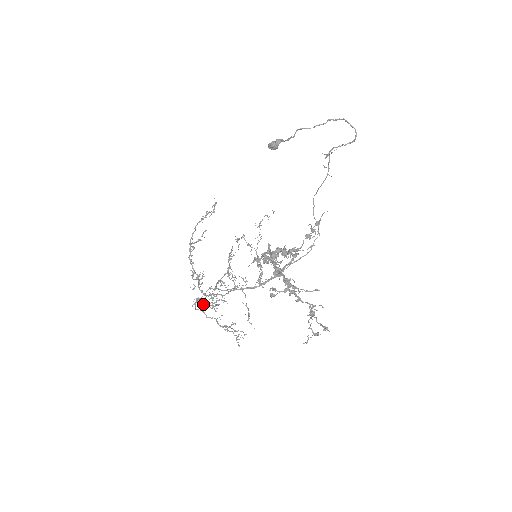
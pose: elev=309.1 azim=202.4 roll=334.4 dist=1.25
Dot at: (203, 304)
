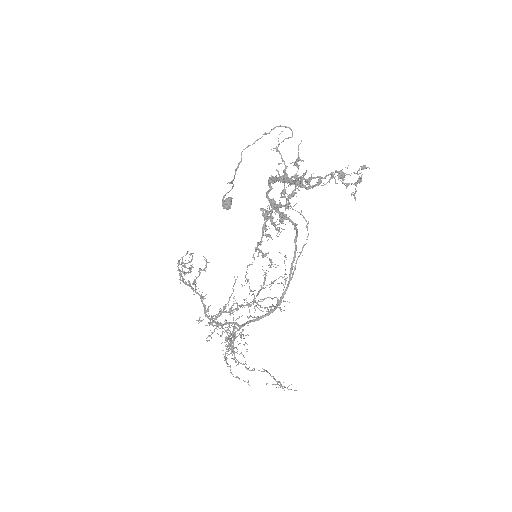
Dot at: occluded
